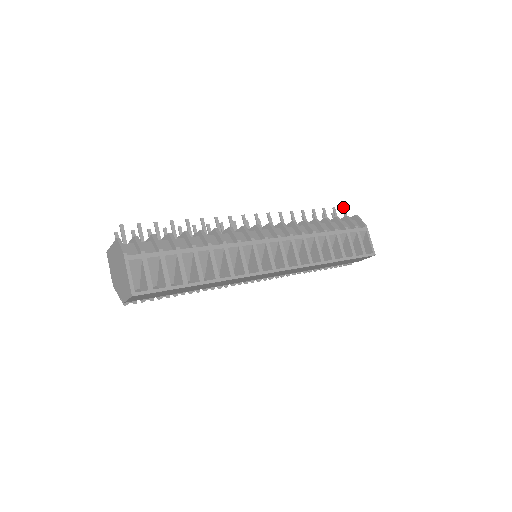
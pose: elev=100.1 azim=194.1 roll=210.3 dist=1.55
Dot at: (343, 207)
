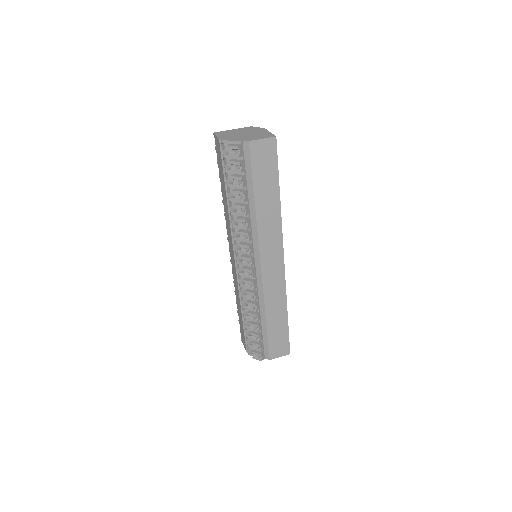
Dot at: occluded
